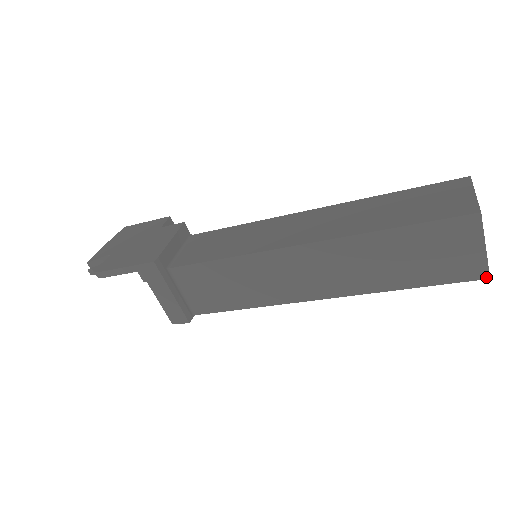
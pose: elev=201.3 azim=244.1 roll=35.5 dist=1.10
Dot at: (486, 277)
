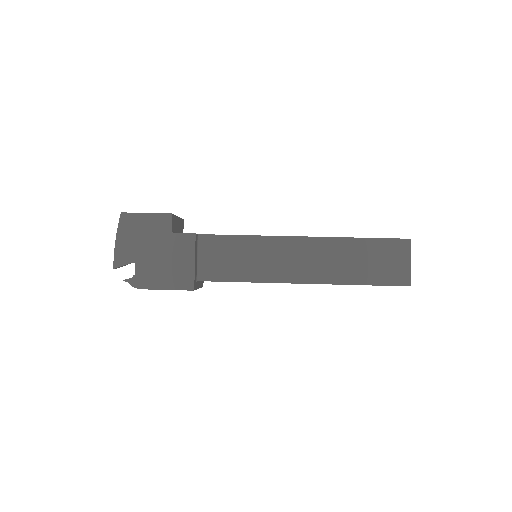
Dot at: occluded
